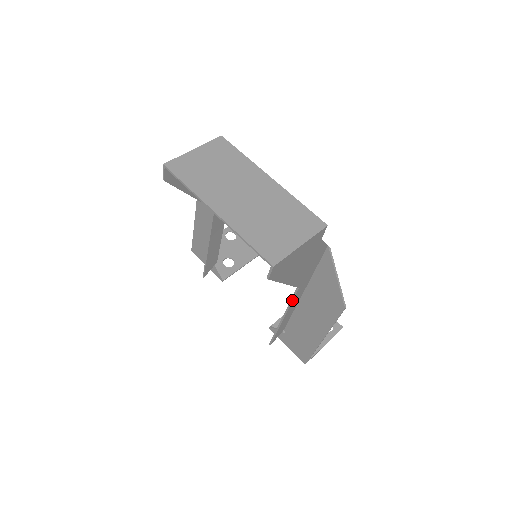
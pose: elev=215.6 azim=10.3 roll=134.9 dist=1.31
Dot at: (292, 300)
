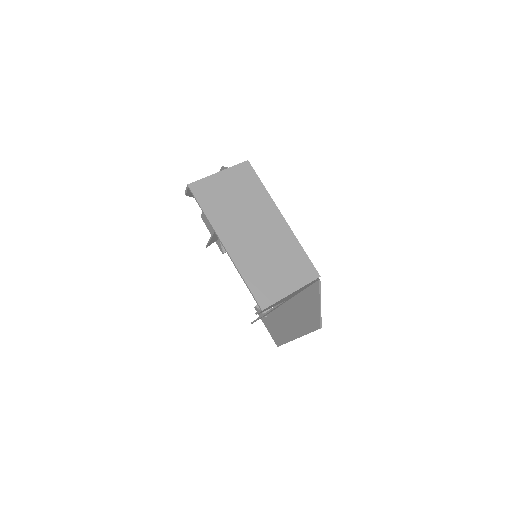
Dot at: (277, 306)
